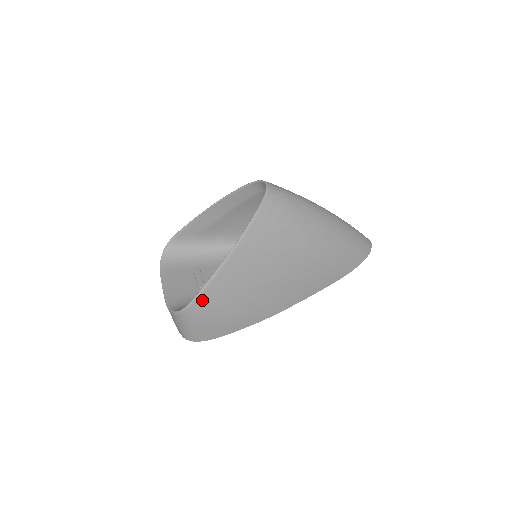
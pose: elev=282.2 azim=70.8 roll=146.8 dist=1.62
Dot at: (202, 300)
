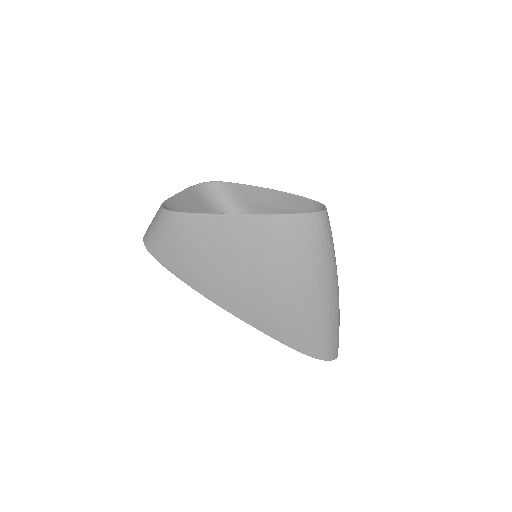
Dot at: (189, 221)
